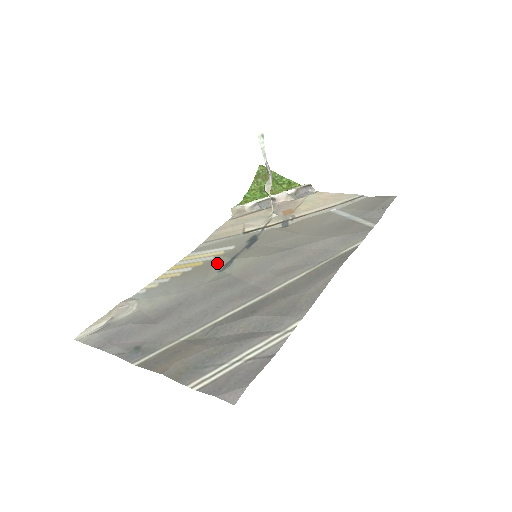
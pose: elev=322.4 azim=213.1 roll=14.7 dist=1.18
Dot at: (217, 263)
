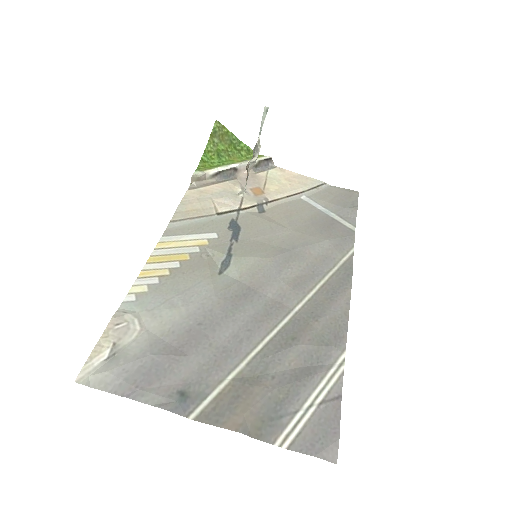
Dot at: (210, 259)
